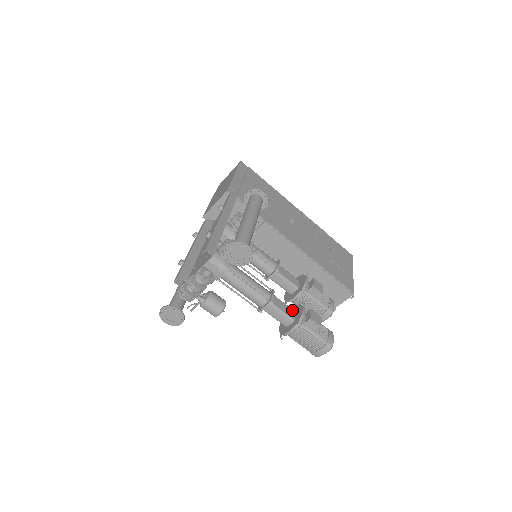
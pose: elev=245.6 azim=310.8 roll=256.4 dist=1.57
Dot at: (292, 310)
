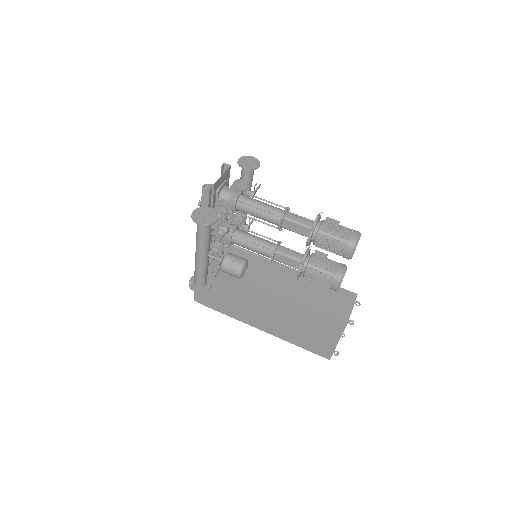
Dot at: occluded
